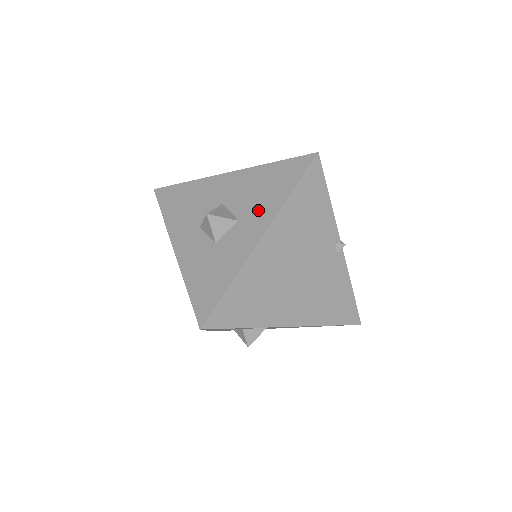
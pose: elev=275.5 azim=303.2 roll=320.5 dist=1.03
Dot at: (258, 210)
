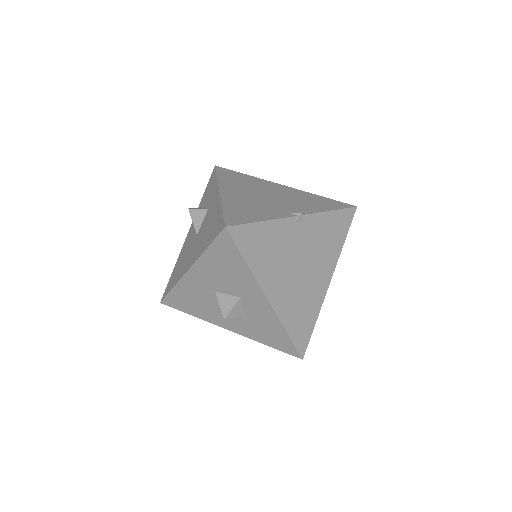
Dot at: (243, 286)
